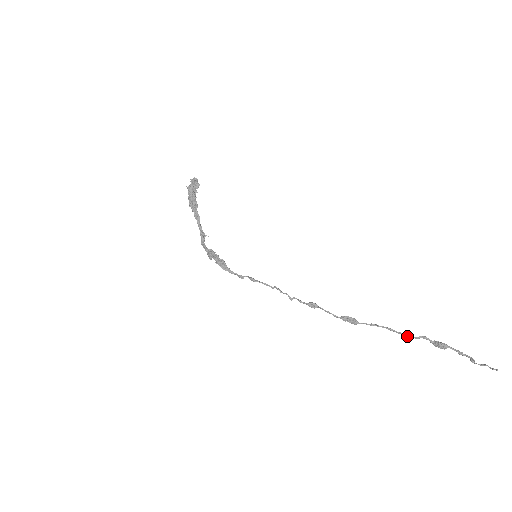
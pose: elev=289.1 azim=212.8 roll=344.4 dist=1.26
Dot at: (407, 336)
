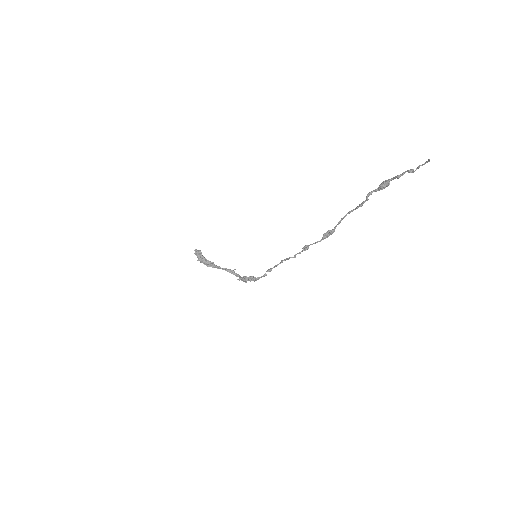
Dot at: (361, 206)
